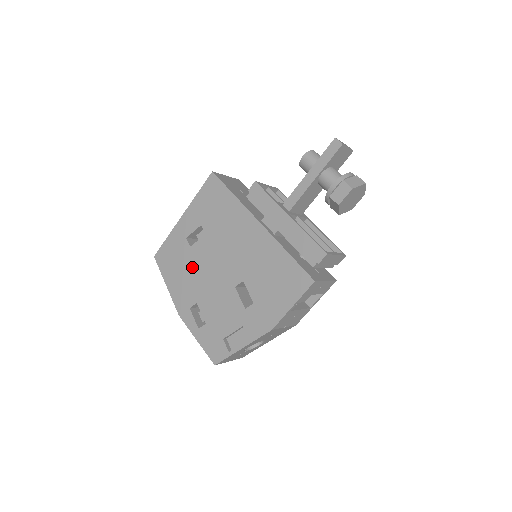
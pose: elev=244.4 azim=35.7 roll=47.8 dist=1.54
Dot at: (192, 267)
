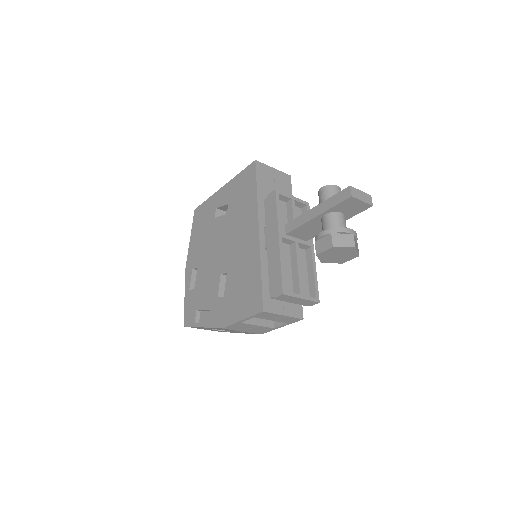
Dot at: (208, 236)
